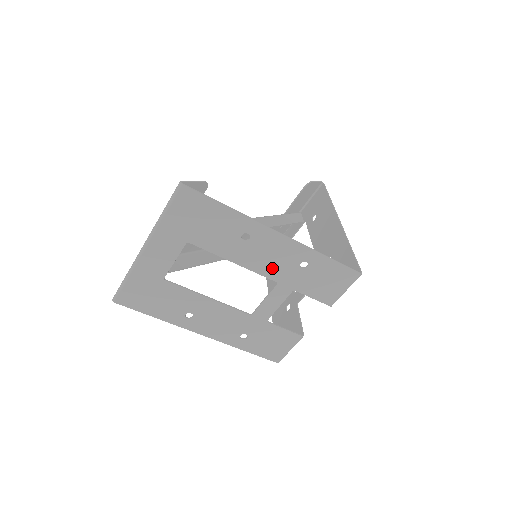
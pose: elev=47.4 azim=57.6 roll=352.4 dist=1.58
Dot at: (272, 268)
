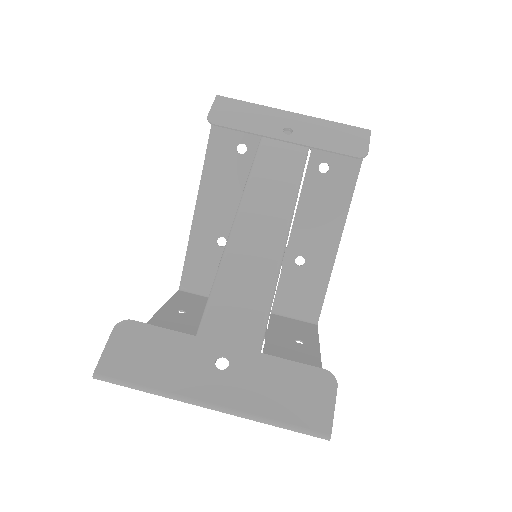
Dot at: (278, 349)
